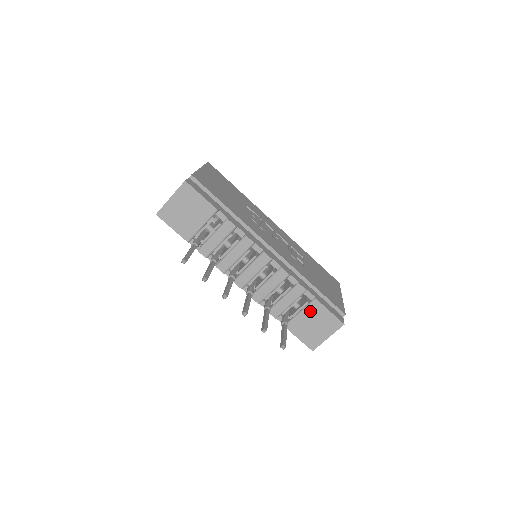
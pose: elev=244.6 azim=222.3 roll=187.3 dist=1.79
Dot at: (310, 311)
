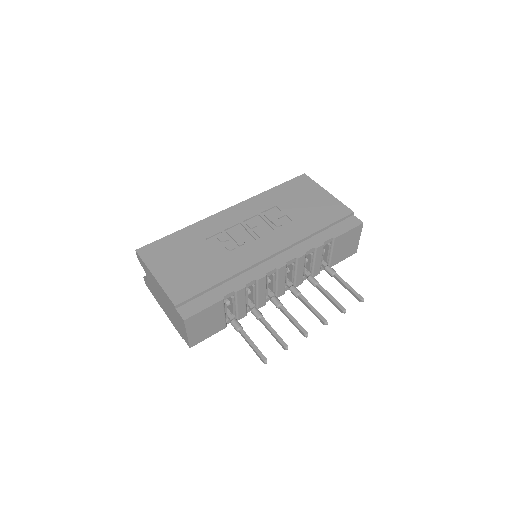
Dot at: (337, 246)
